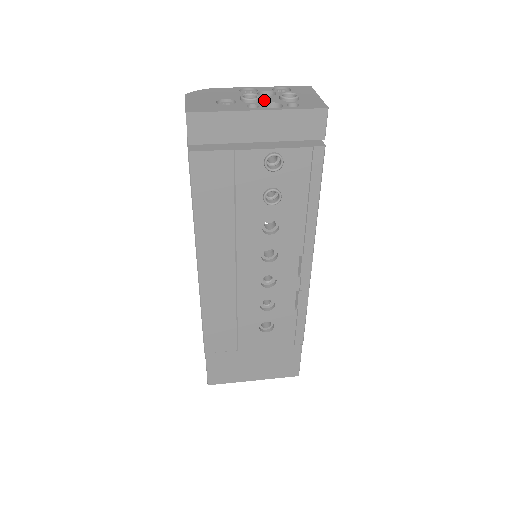
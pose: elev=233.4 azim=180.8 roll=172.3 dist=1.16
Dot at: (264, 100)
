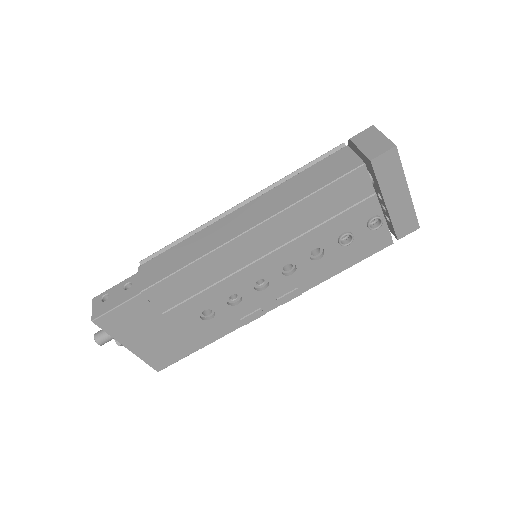
Dot at: occluded
